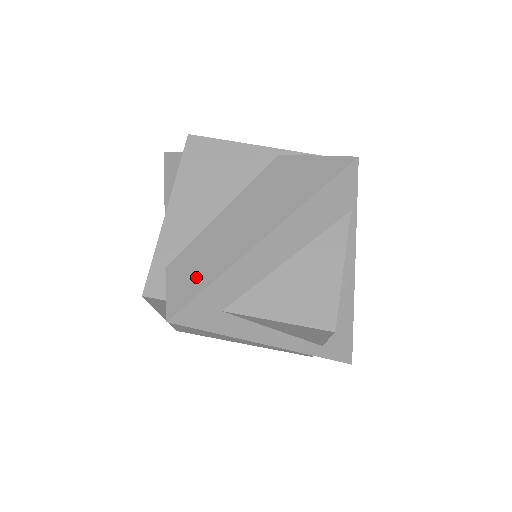
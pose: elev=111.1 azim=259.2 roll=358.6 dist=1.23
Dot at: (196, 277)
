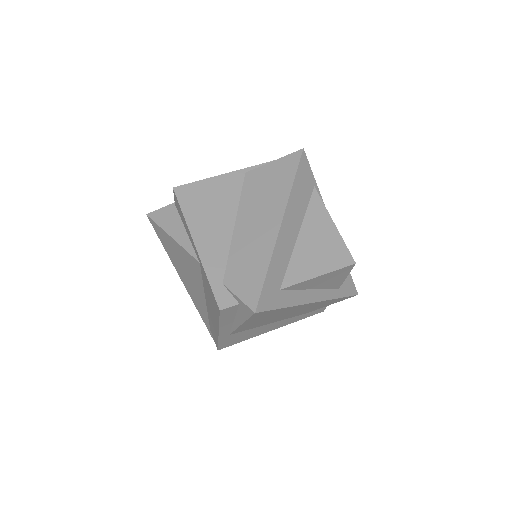
Dot at: (252, 275)
